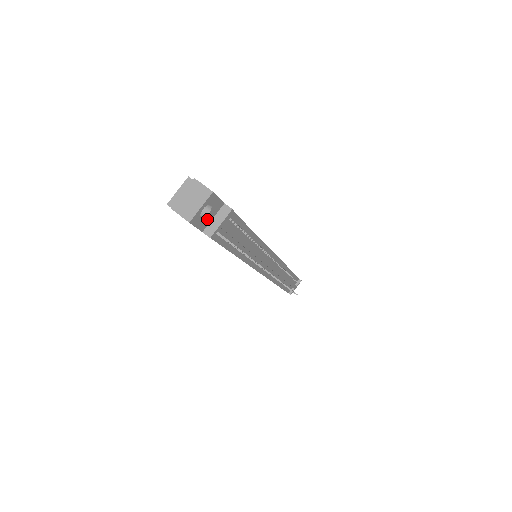
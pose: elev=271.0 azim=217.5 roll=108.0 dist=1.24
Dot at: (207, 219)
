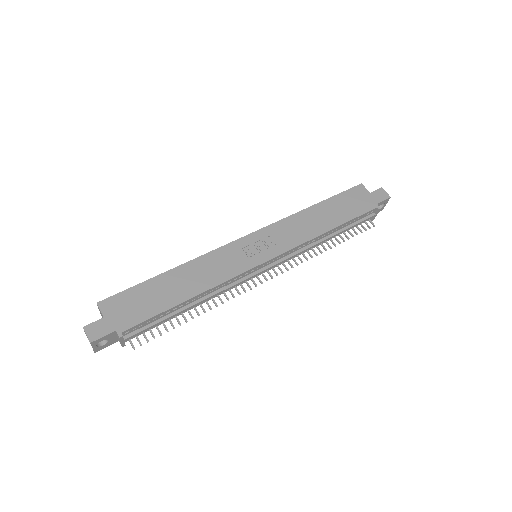
Dot at: (112, 340)
